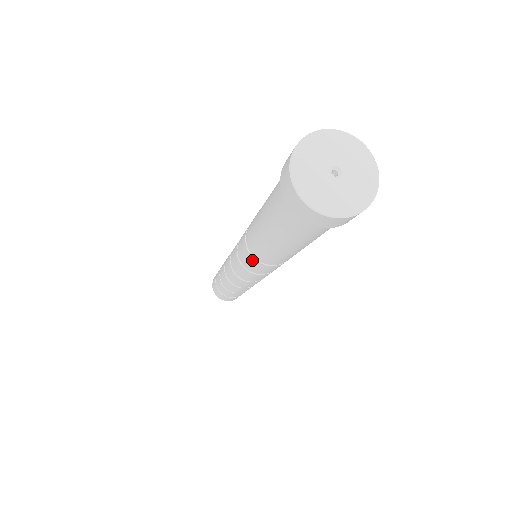
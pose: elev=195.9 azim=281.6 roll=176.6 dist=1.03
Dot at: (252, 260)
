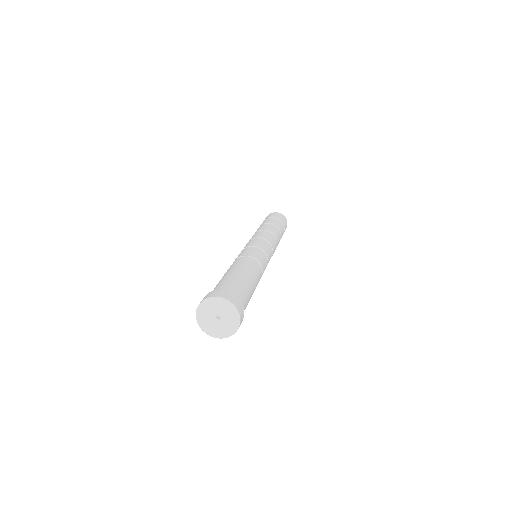
Dot at: occluded
